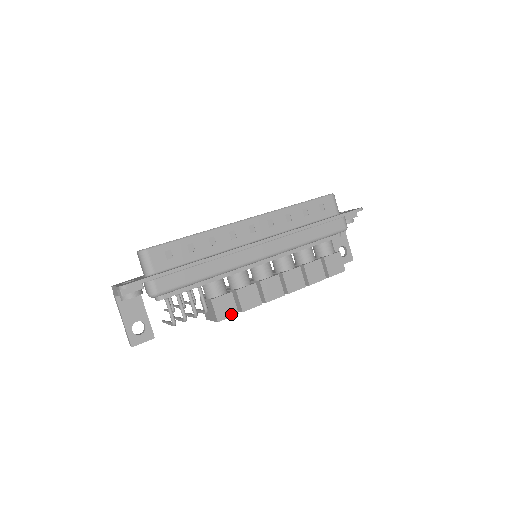
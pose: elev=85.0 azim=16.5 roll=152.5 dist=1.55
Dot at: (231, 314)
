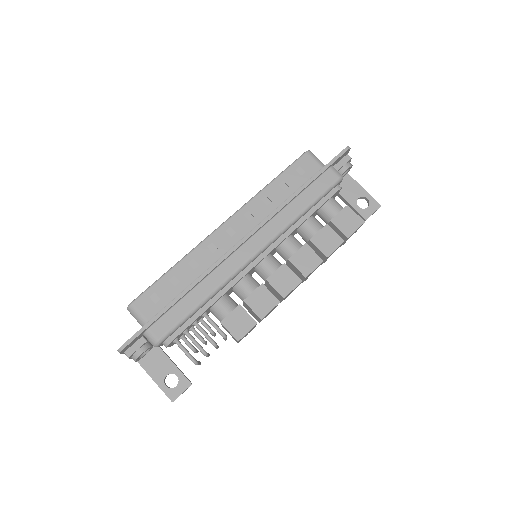
Dot at: (249, 327)
